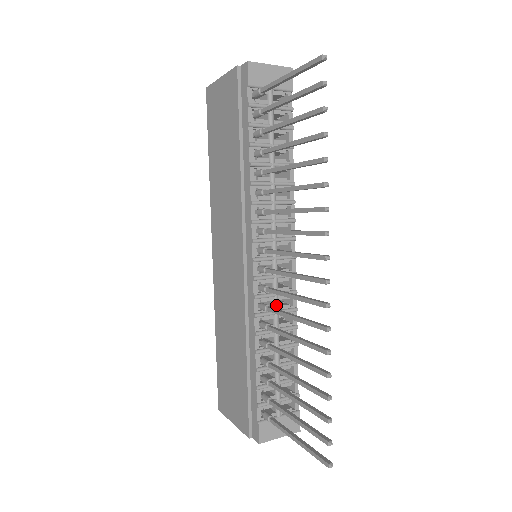
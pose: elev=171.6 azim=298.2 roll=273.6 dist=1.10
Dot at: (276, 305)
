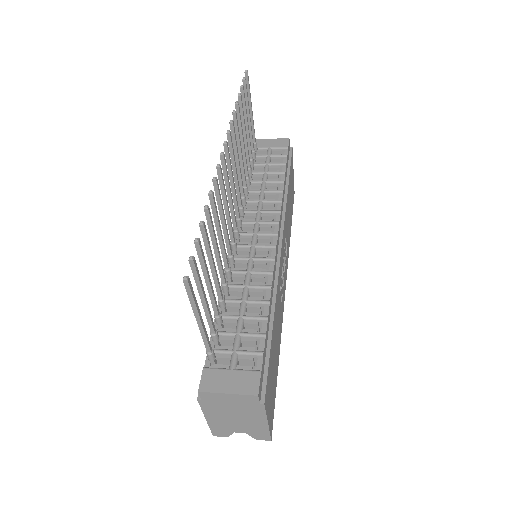
Dot at: (249, 266)
